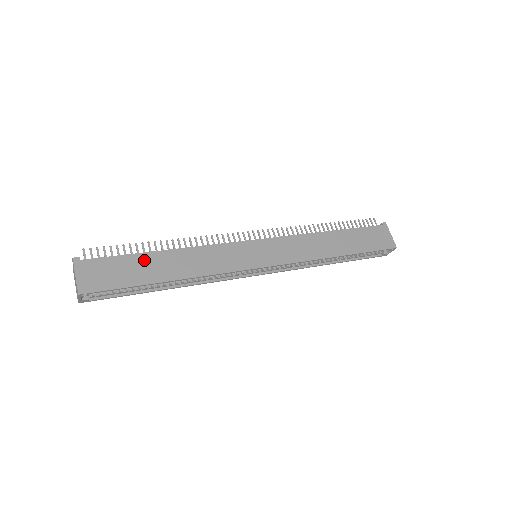
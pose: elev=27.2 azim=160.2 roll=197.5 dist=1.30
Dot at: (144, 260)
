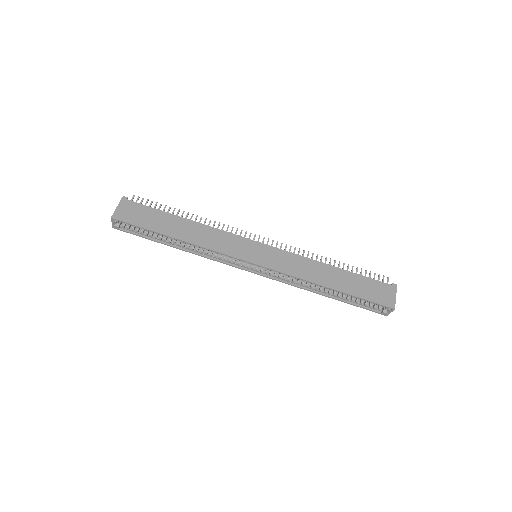
Dot at: (167, 218)
